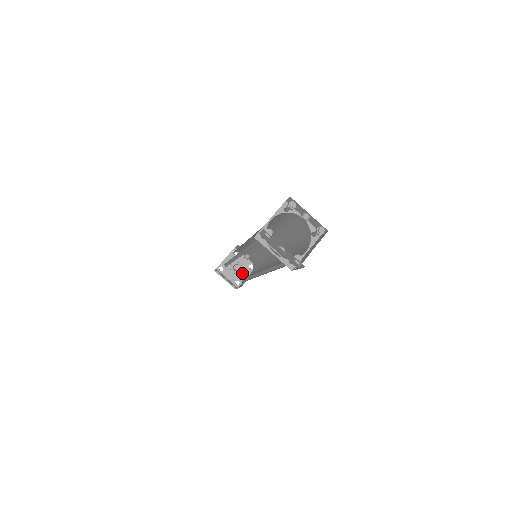
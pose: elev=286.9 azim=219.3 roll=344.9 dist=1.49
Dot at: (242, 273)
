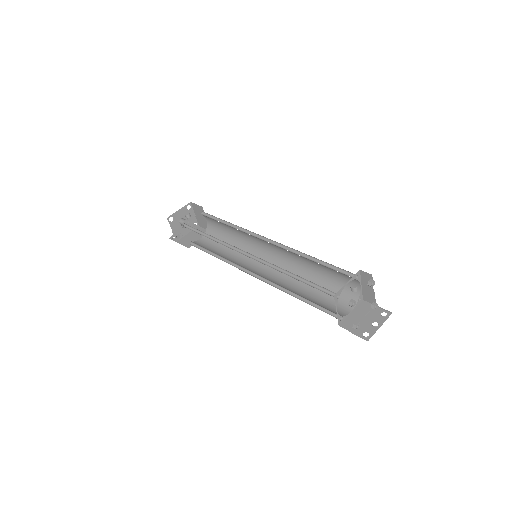
Dot at: (190, 218)
